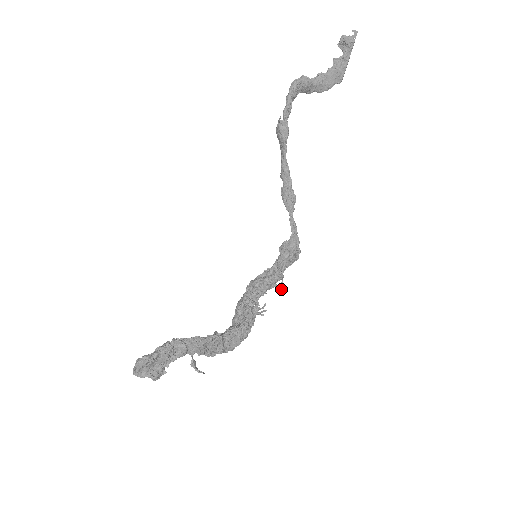
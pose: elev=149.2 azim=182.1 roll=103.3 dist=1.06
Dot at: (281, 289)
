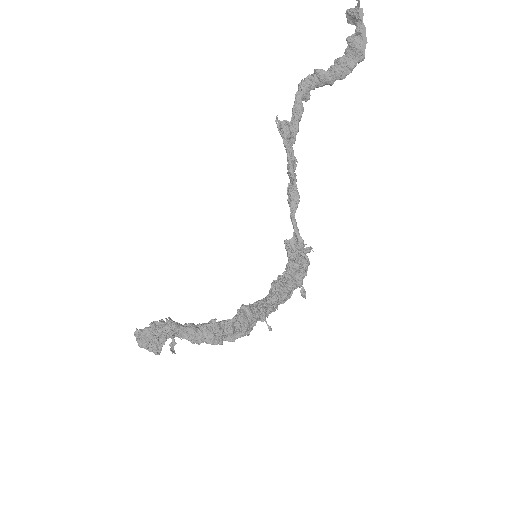
Dot at: (302, 295)
